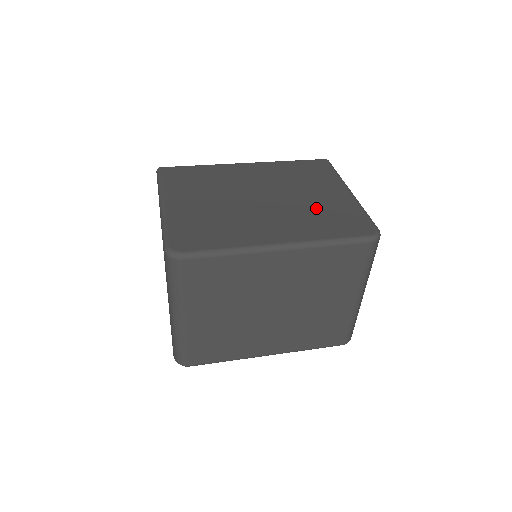
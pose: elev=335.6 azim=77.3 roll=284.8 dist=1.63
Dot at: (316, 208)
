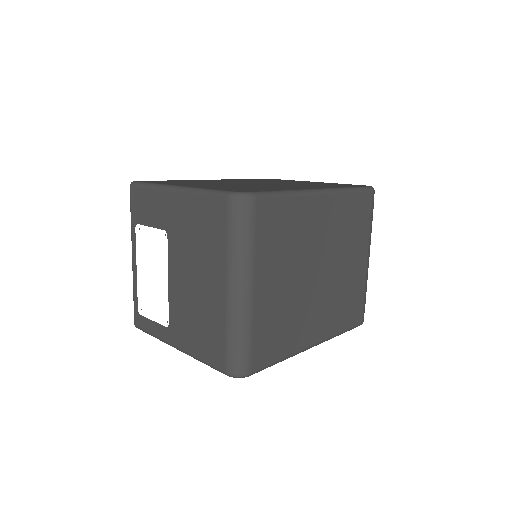
Dot at: occluded
